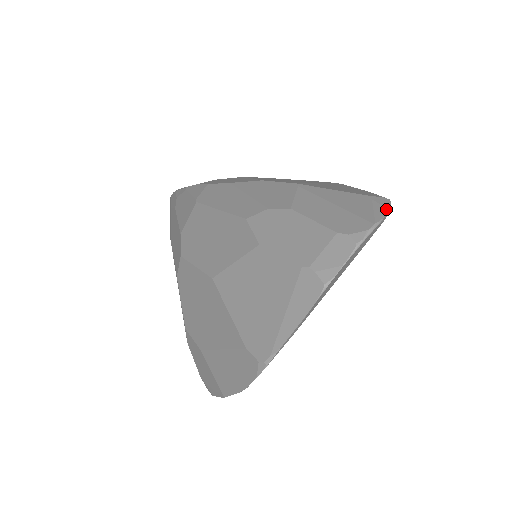
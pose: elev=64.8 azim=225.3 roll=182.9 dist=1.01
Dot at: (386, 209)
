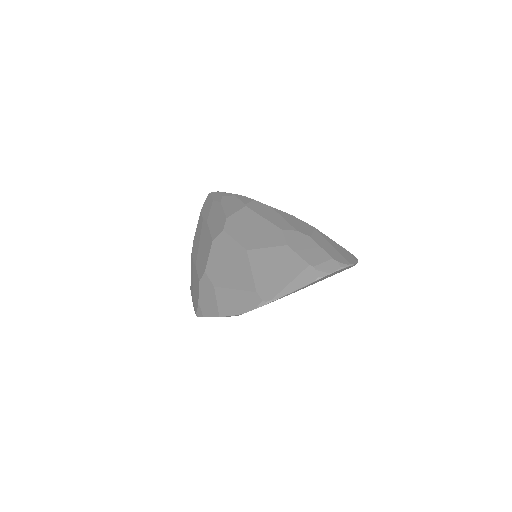
Dot at: (356, 262)
